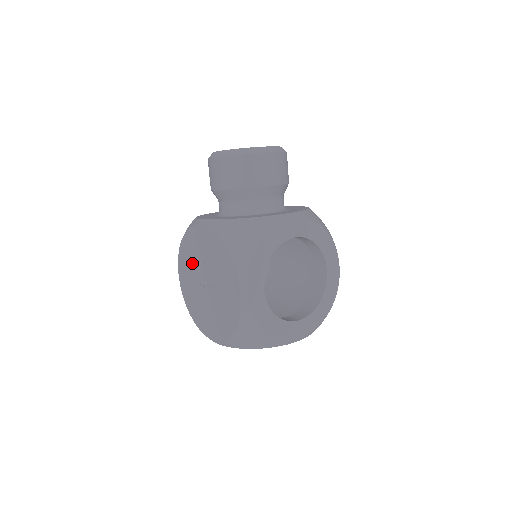
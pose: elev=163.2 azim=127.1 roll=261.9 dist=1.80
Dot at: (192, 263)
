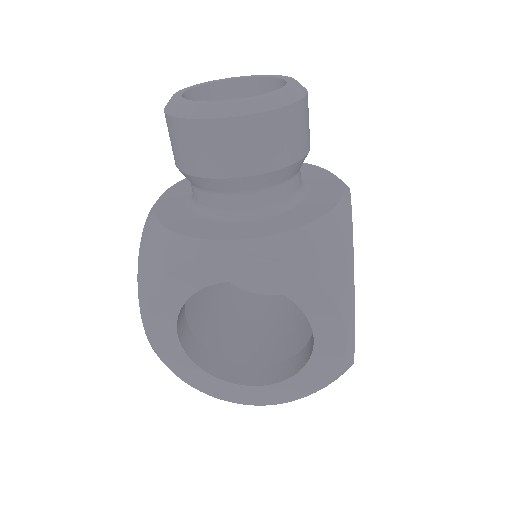
Dot at: occluded
